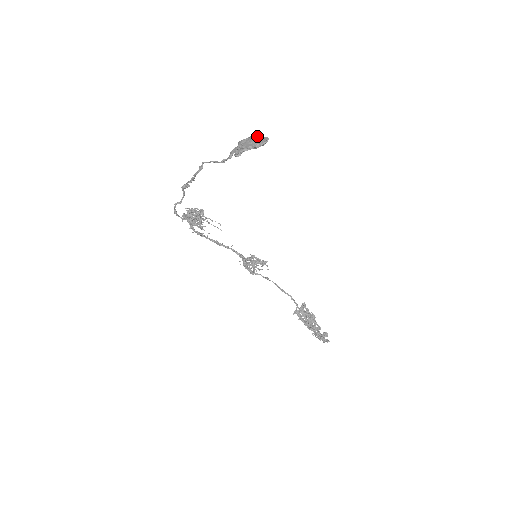
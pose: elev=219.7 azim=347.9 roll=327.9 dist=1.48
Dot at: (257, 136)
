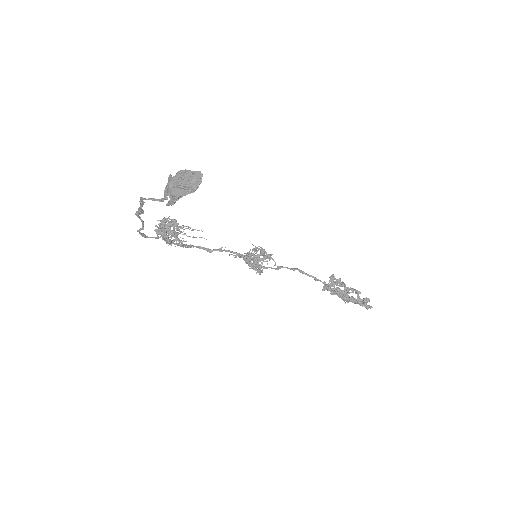
Dot at: (186, 172)
